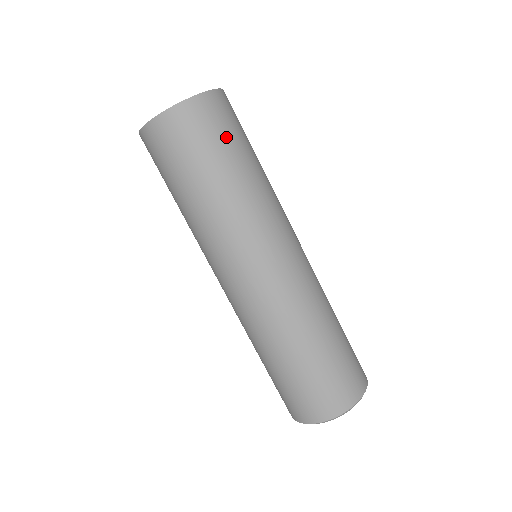
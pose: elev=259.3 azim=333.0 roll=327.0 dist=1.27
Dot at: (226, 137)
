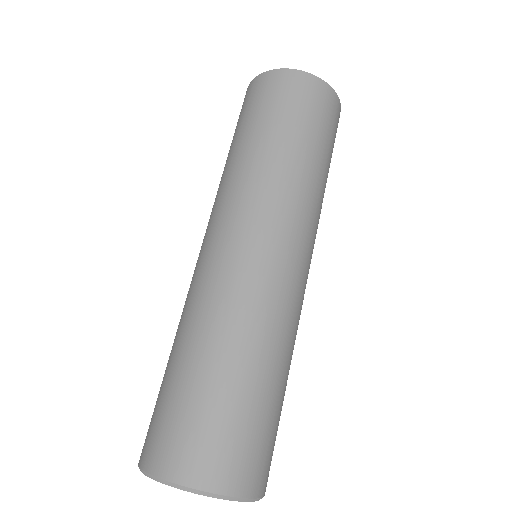
Dot at: (291, 111)
